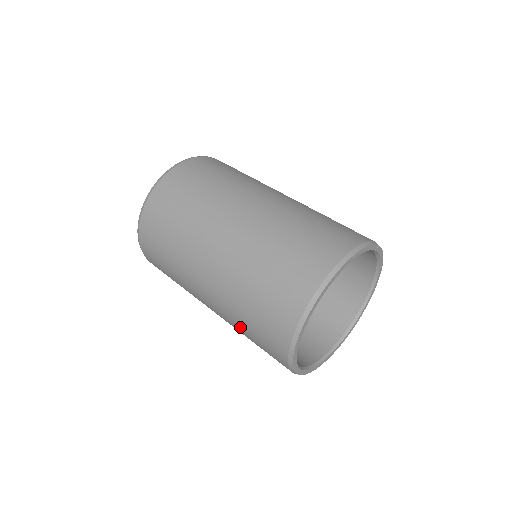
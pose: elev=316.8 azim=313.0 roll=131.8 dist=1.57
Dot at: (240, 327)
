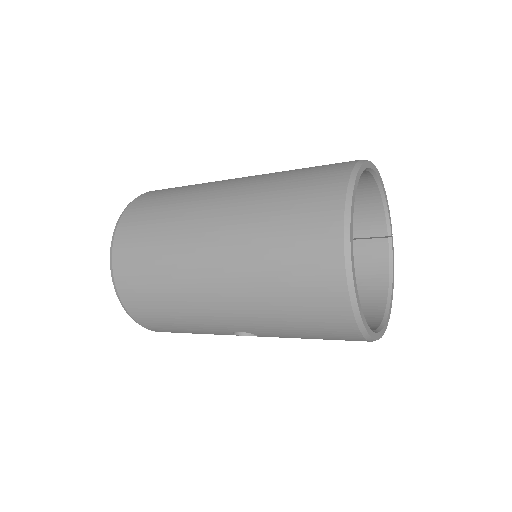
Dot at: (267, 210)
